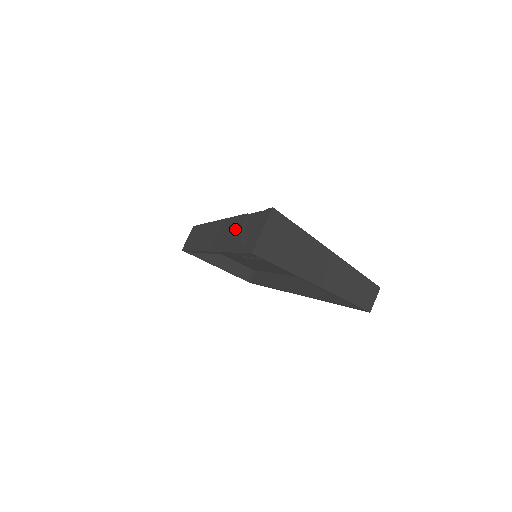
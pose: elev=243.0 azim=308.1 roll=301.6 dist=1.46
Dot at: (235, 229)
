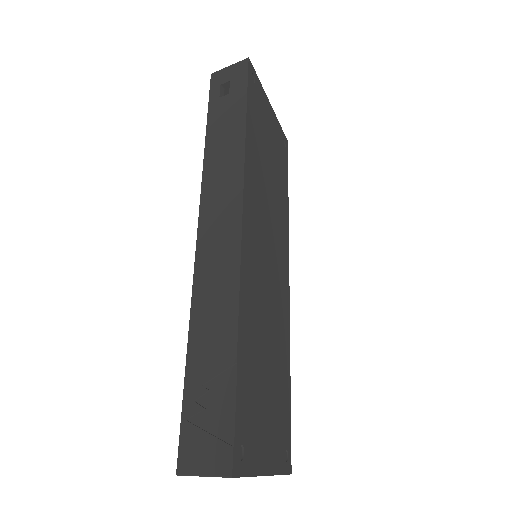
Dot at: (216, 338)
